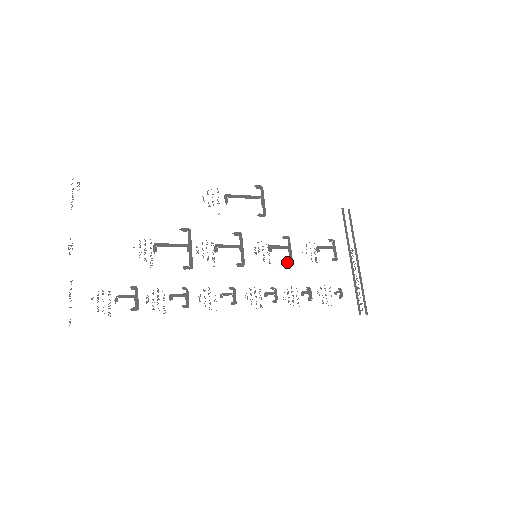
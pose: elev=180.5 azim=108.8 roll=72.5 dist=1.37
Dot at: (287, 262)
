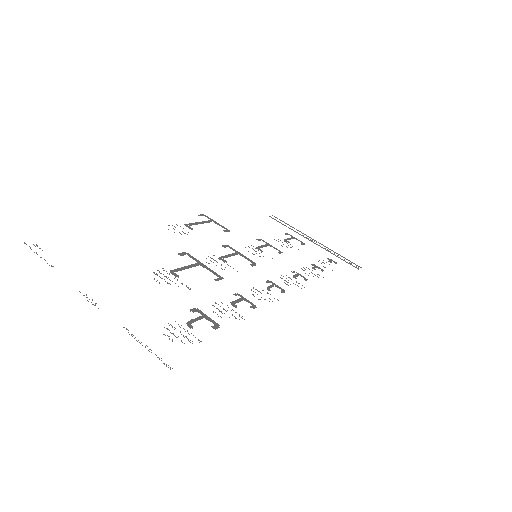
Dot at: occluded
